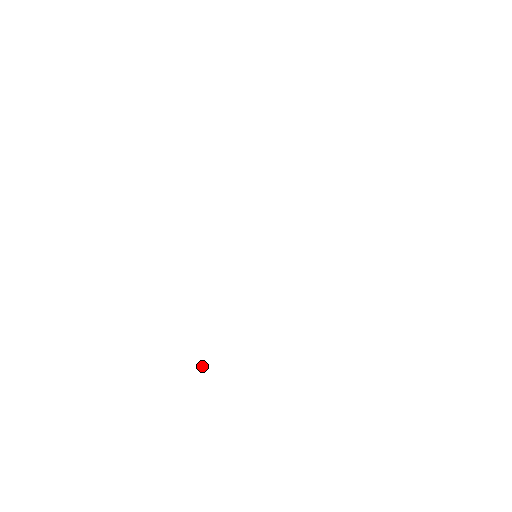
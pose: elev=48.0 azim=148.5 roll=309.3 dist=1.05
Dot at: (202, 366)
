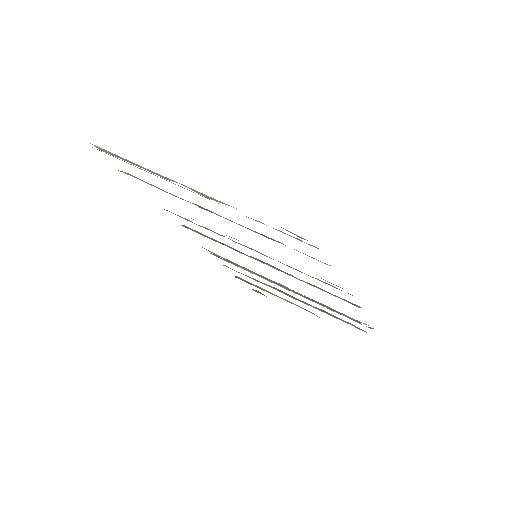
Dot at: (328, 314)
